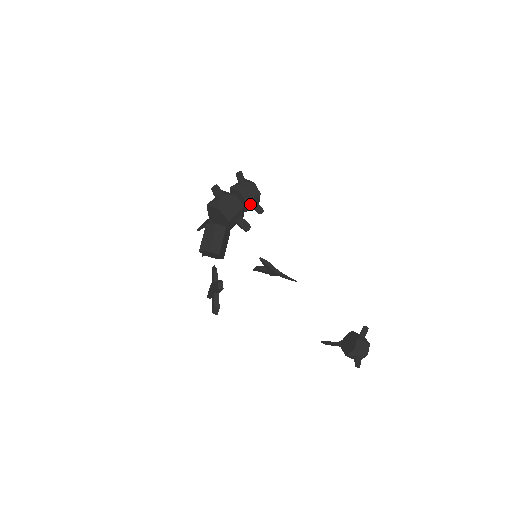
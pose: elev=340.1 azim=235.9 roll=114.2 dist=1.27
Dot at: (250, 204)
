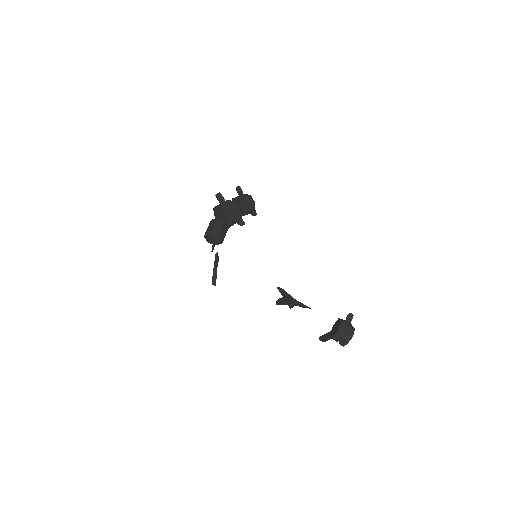
Dot at: (246, 209)
